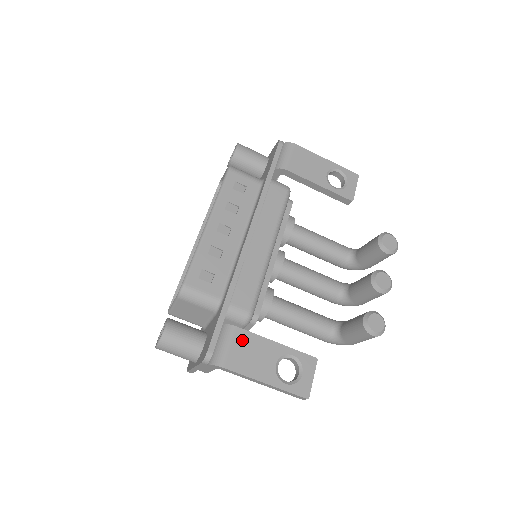
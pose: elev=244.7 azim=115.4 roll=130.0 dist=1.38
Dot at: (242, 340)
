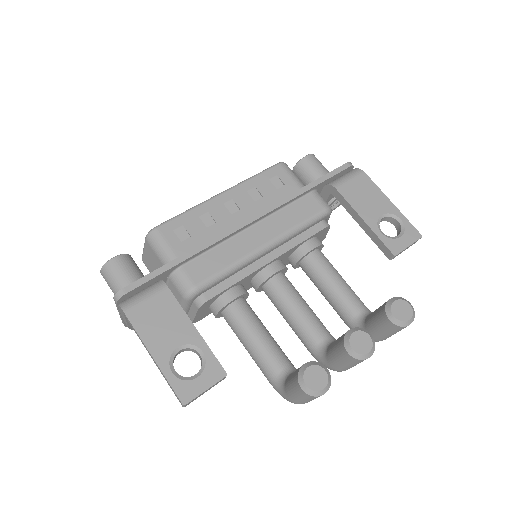
Dot at: (163, 302)
